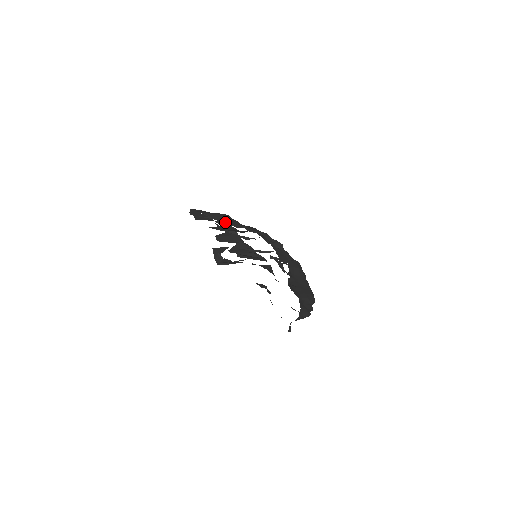
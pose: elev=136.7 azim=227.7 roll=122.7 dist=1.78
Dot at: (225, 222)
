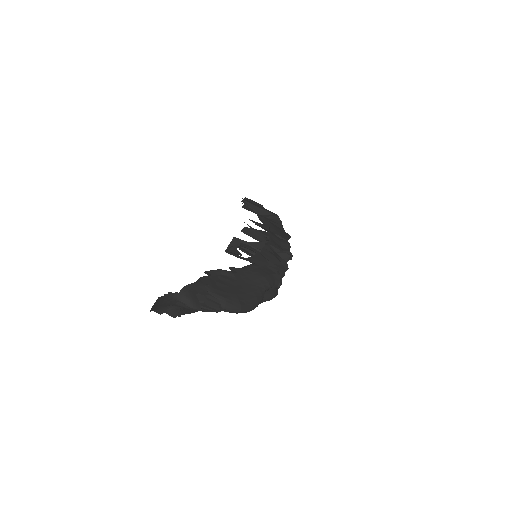
Dot at: (262, 218)
